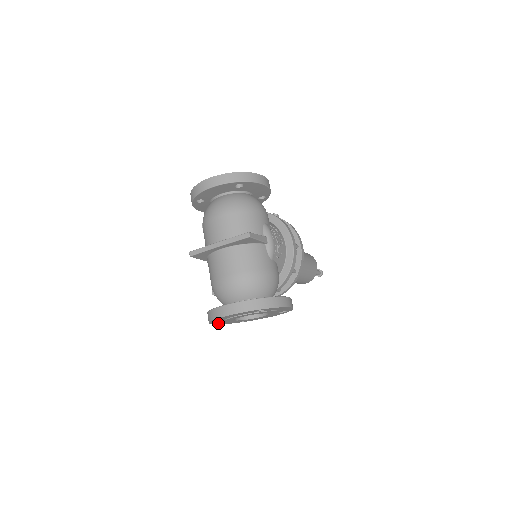
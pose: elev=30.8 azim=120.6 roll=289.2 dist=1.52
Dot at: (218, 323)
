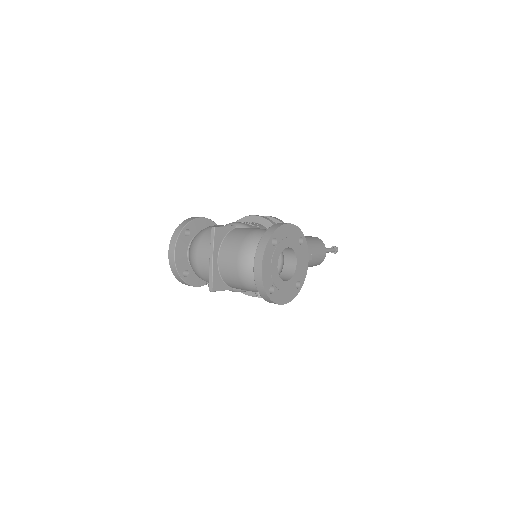
Dot at: (282, 300)
